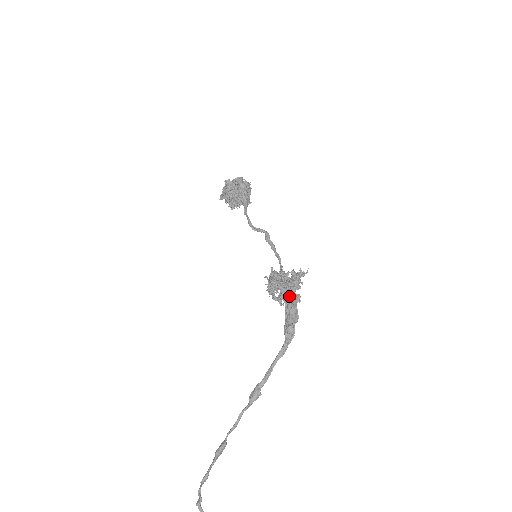
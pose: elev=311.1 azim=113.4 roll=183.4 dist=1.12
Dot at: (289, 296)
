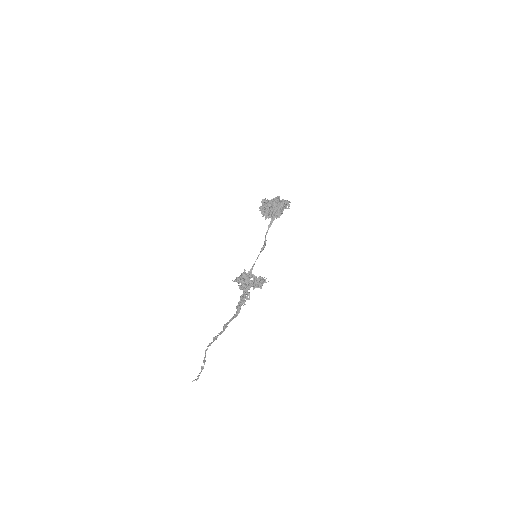
Dot at: (245, 290)
